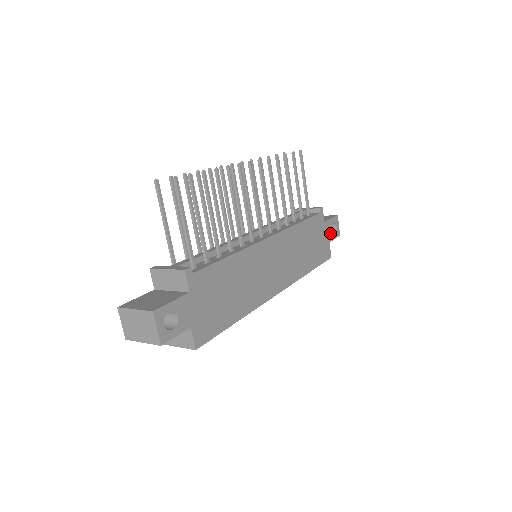
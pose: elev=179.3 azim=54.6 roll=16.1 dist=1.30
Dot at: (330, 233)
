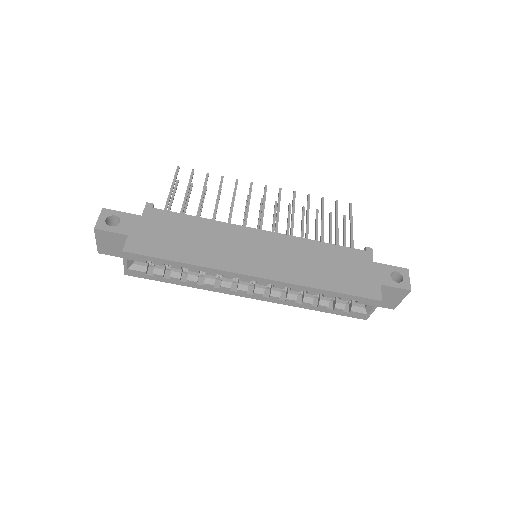
Dot at: (385, 277)
